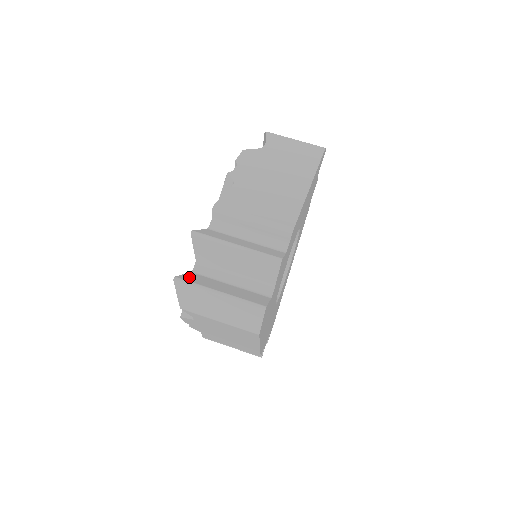
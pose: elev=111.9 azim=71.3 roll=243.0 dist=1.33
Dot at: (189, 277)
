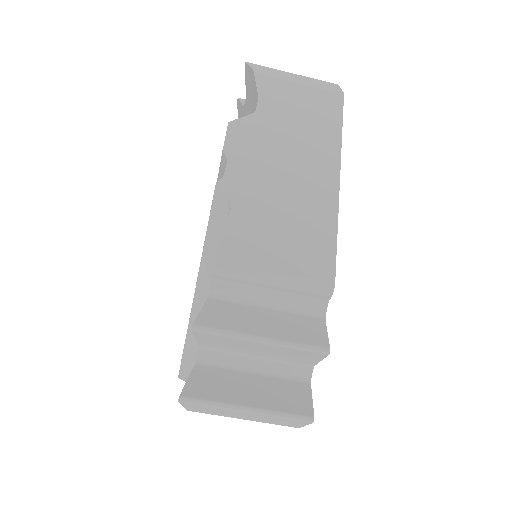
Dot at: (198, 385)
